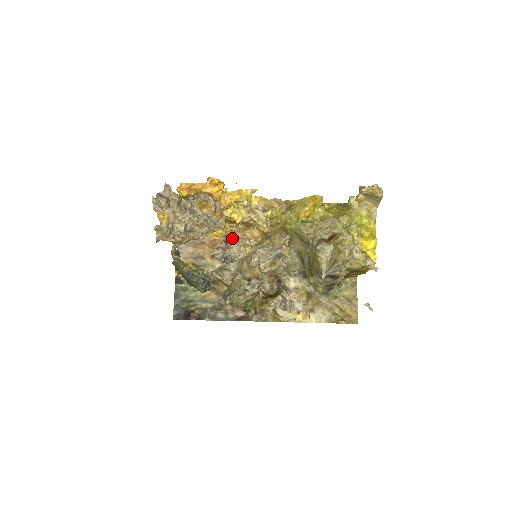
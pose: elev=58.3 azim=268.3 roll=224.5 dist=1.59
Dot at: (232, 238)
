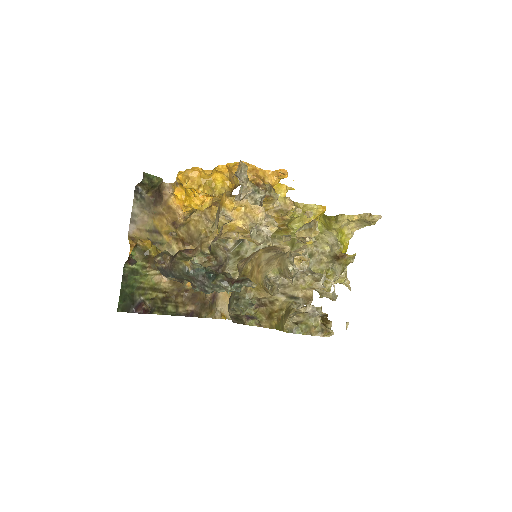
Dot at: (192, 215)
